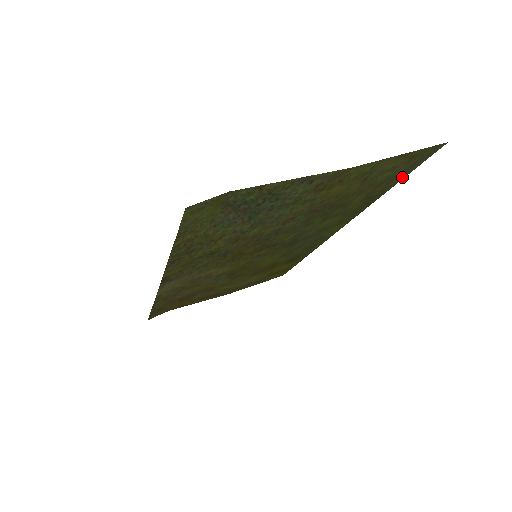
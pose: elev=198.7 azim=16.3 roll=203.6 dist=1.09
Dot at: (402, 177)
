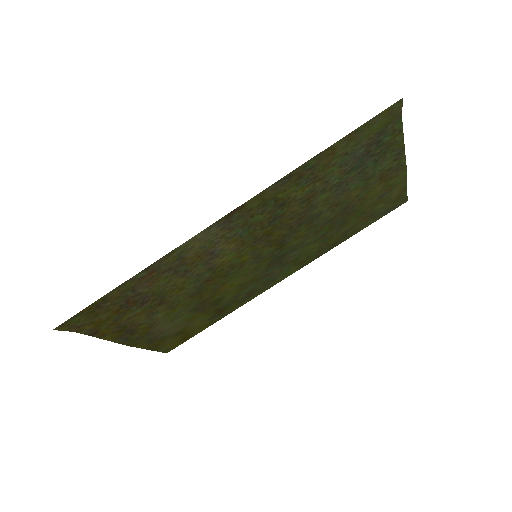
Dot at: (369, 224)
